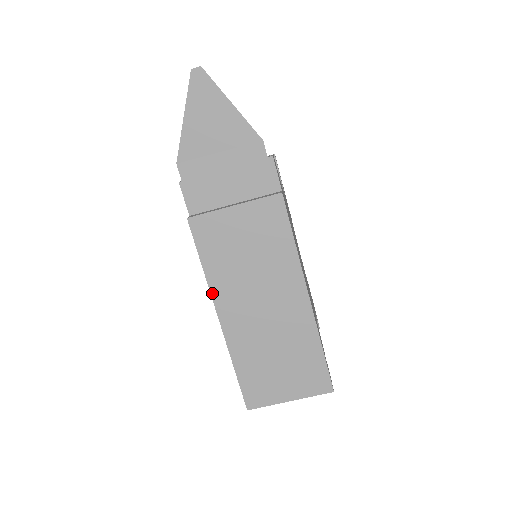
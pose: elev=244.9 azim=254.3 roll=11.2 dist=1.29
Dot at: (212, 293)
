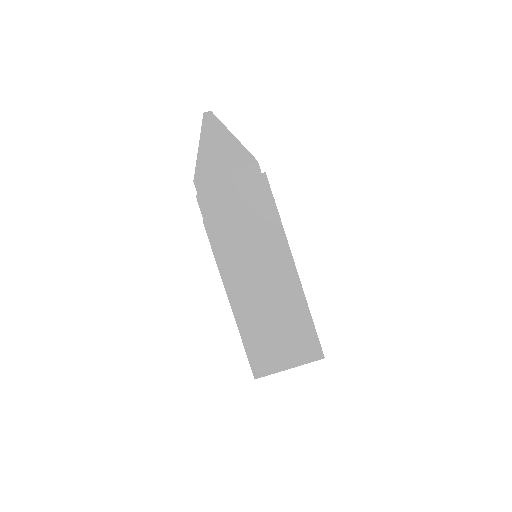
Dot at: (223, 279)
